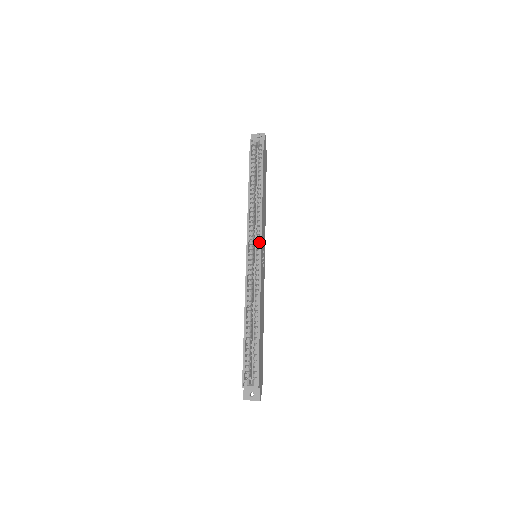
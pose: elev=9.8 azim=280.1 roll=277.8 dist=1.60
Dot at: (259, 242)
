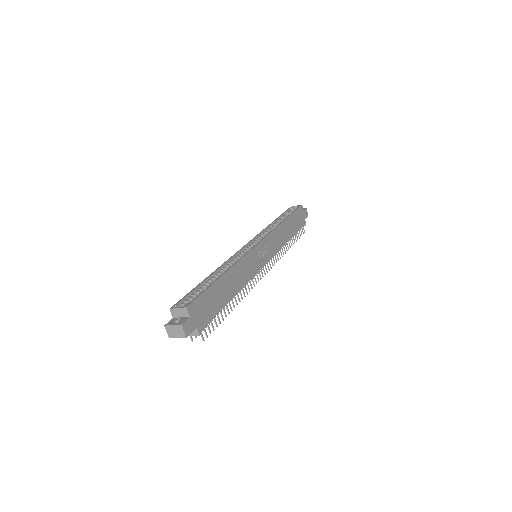
Dot at: (262, 240)
